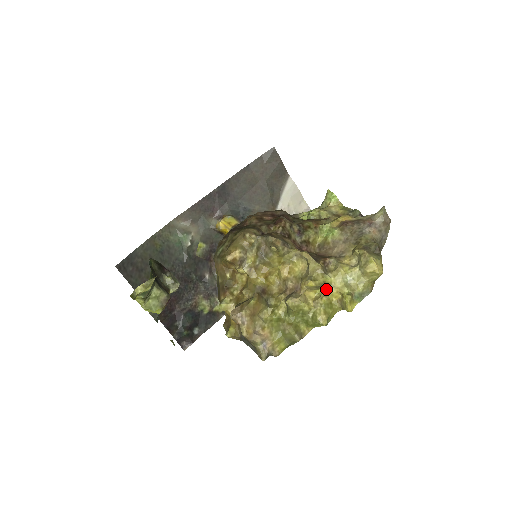
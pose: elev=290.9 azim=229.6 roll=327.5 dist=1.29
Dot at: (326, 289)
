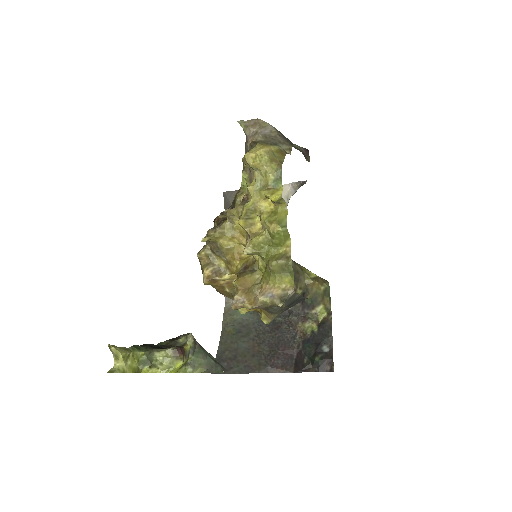
Dot at: (257, 211)
